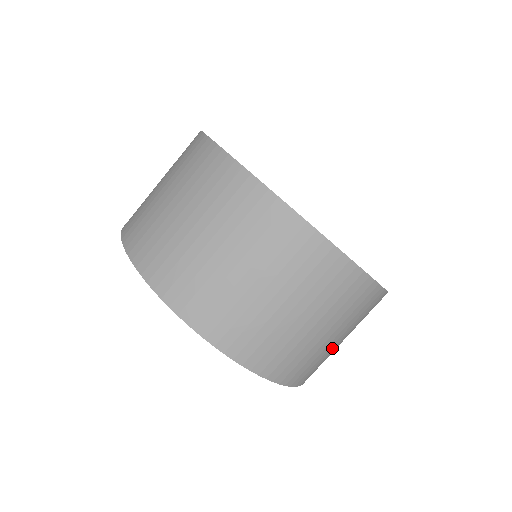
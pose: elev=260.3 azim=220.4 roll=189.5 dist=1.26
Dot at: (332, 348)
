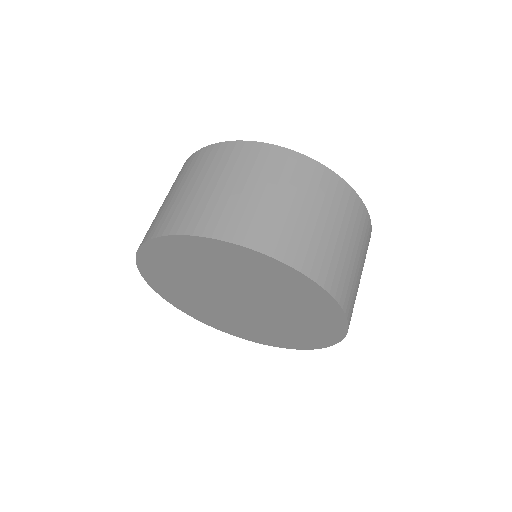
Dot at: (257, 202)
